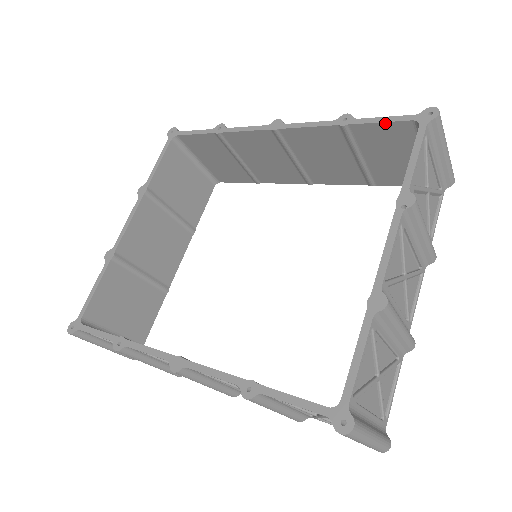
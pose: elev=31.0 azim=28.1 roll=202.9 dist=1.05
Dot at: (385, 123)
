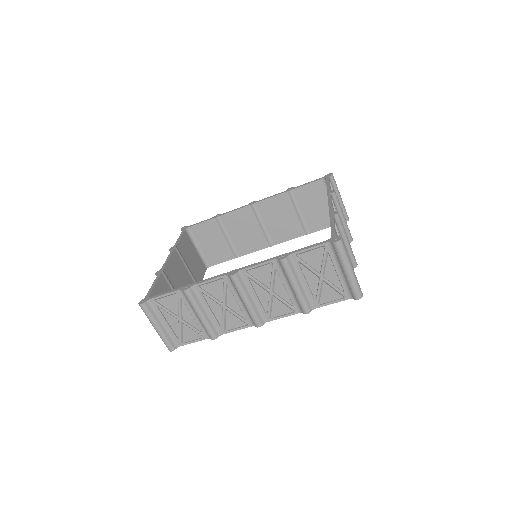
Dot at: (310, 184)
